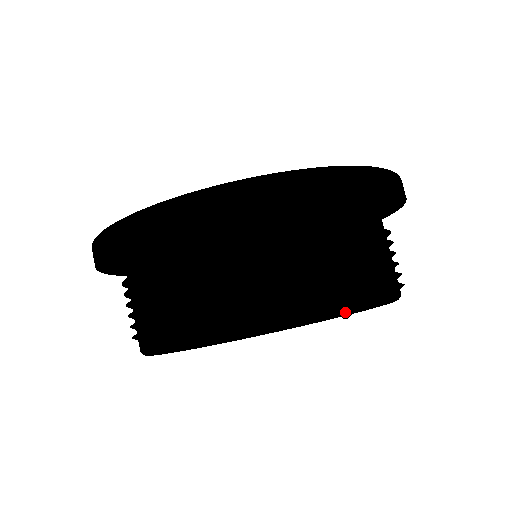
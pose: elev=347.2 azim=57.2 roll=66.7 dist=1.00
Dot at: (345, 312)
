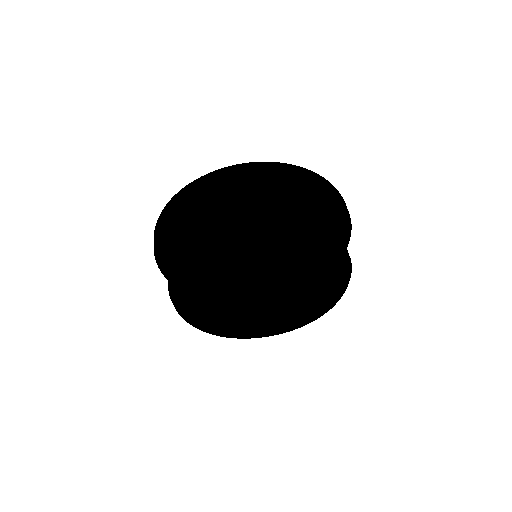
Dot at: (282, 232)
